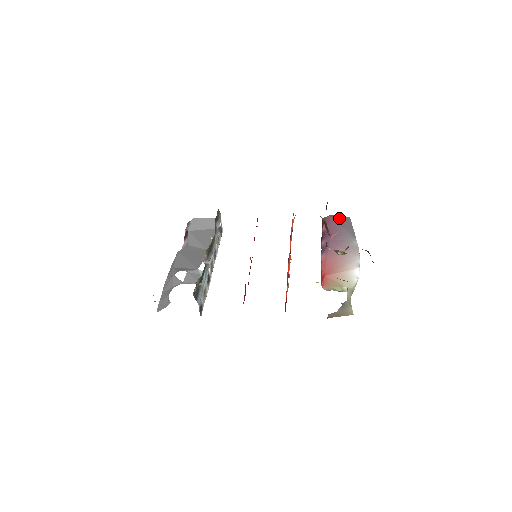
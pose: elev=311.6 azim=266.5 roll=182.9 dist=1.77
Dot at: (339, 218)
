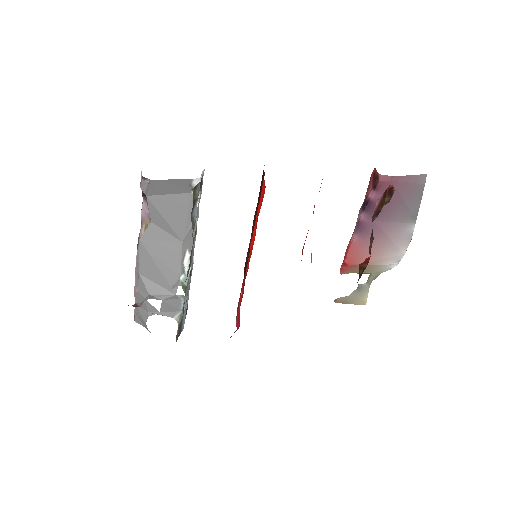
Dot at: (406, 183)
